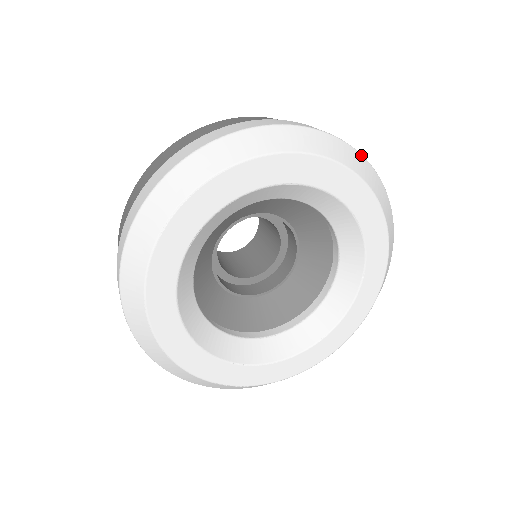
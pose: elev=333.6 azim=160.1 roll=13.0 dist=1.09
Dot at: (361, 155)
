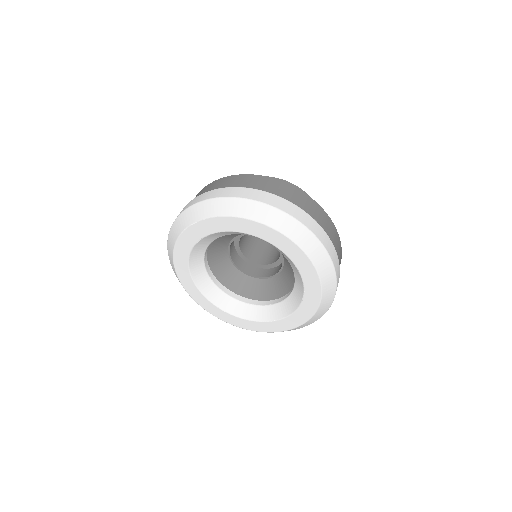
Dot at: (312, 233)
